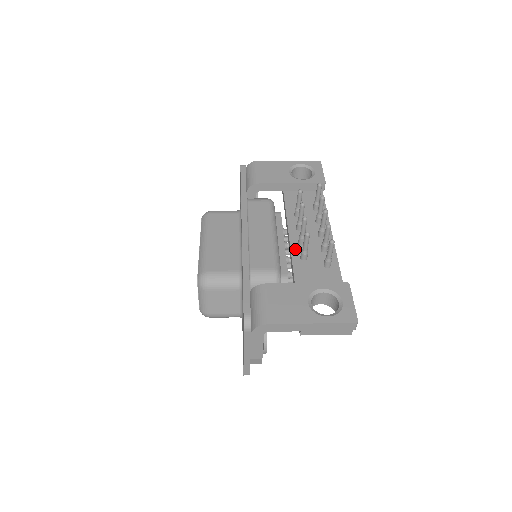
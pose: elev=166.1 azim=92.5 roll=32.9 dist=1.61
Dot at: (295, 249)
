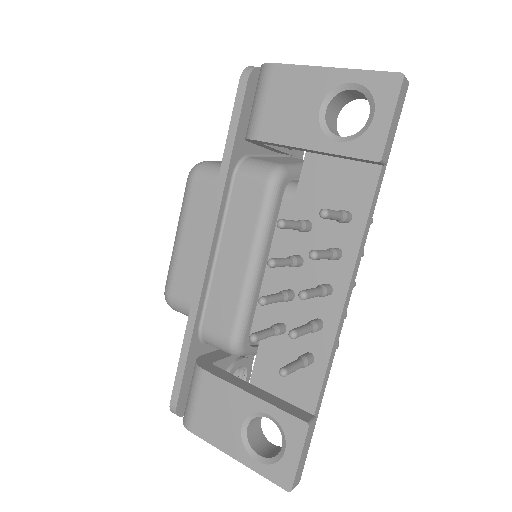
Dot at: (275, 305)
